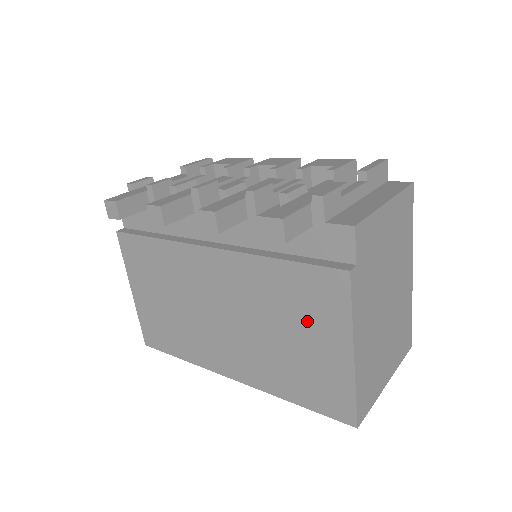
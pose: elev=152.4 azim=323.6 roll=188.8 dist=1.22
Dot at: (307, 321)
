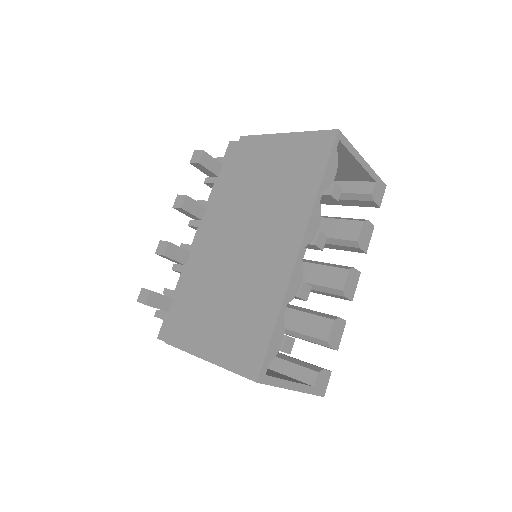
Dot at: (261, 164)
